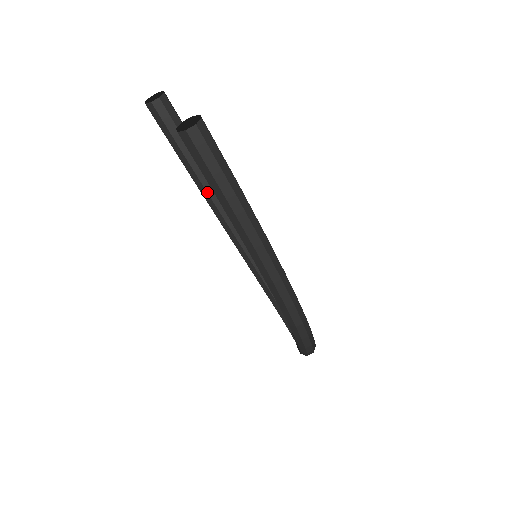
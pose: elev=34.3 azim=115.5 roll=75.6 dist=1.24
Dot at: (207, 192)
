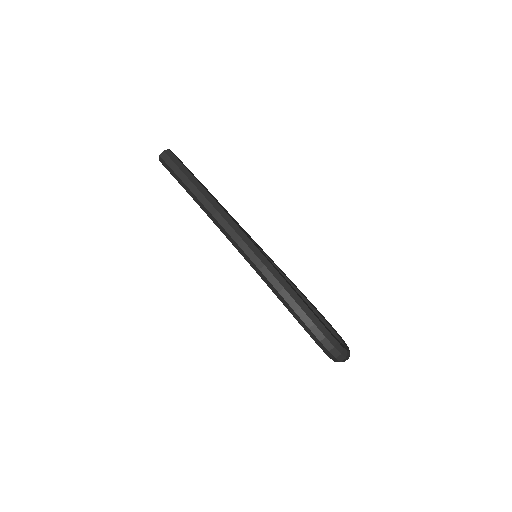
Dot at: occluded
